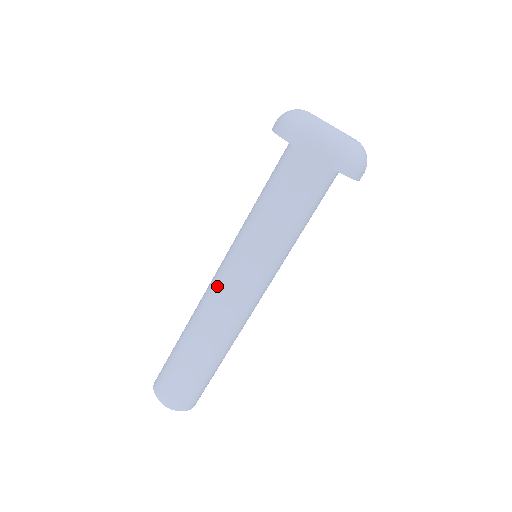
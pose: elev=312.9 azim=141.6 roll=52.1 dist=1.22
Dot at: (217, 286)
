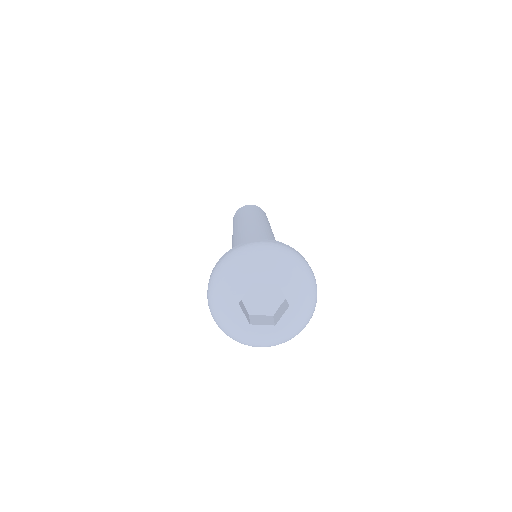
Dot at: occluded
